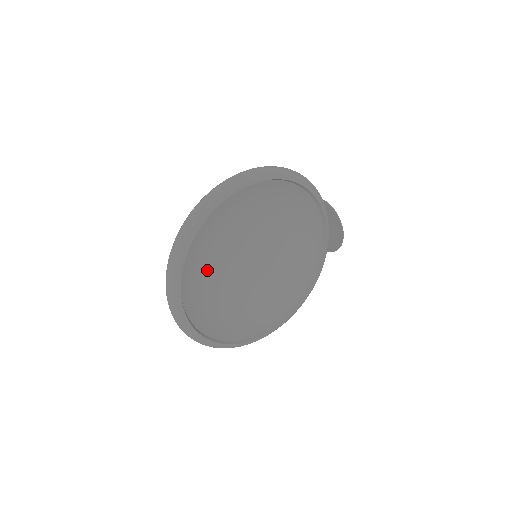
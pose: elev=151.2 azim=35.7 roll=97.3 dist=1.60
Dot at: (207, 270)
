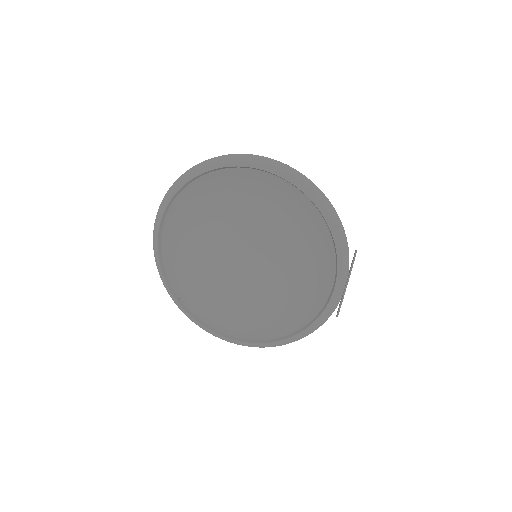
Dot at: (210, 235)
